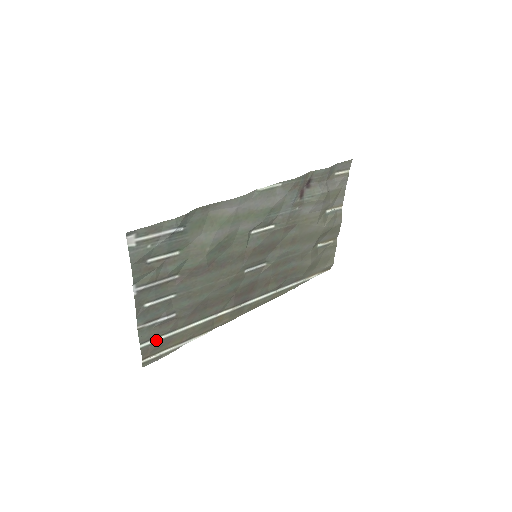
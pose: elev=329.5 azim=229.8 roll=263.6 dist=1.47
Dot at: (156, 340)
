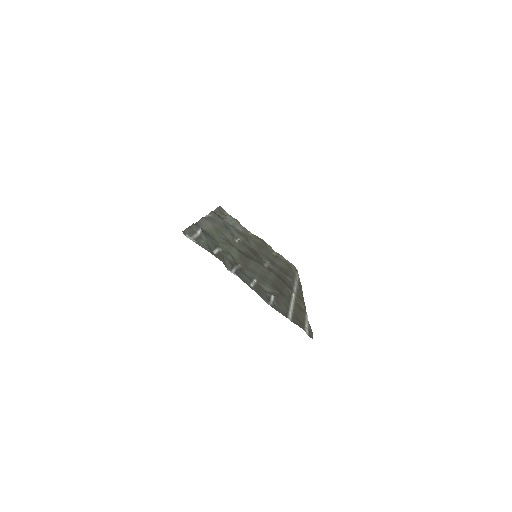
Dot at: (290, 316)
